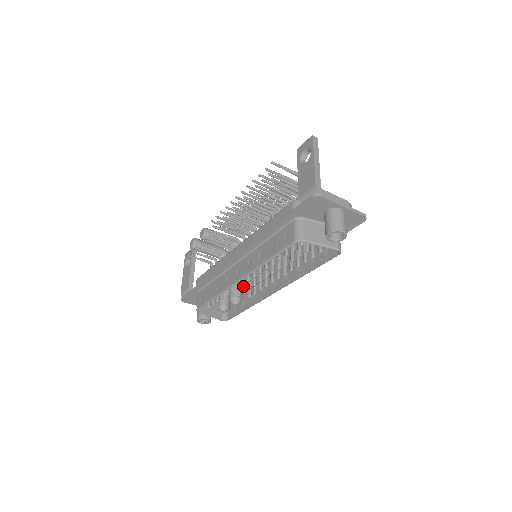
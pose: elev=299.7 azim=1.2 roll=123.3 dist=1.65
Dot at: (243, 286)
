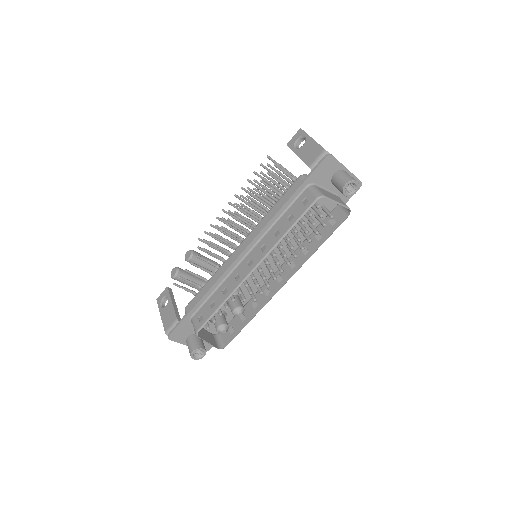
Dot at: (249, 288)
